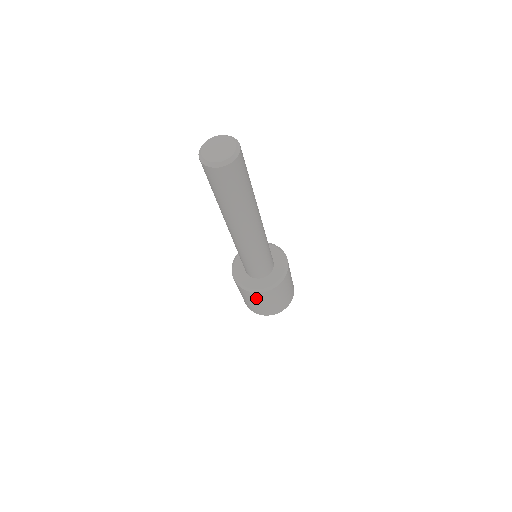
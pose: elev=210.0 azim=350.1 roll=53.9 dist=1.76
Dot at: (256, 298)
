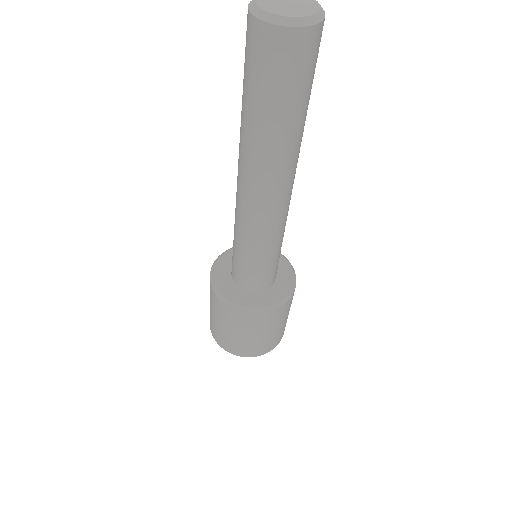
Dot at: (276, 319)
